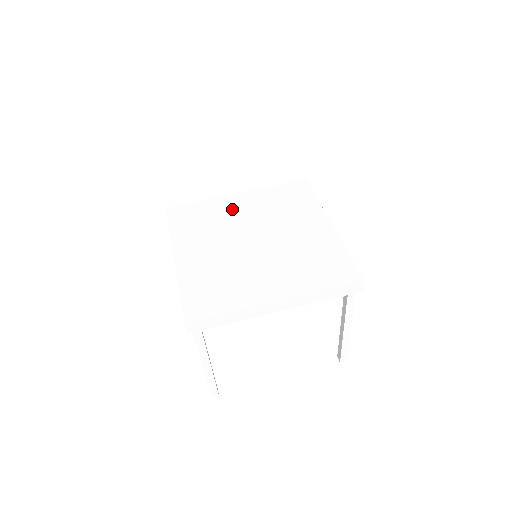
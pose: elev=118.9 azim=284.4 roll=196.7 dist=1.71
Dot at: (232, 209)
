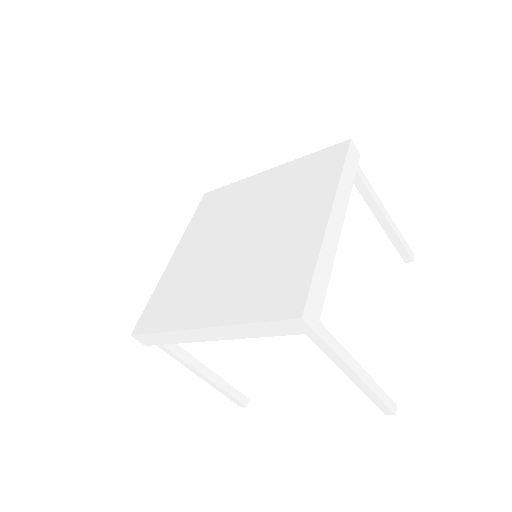
Dot at: (186, 261)
